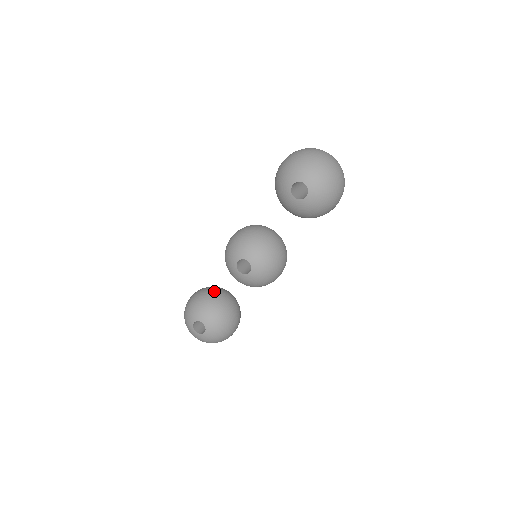
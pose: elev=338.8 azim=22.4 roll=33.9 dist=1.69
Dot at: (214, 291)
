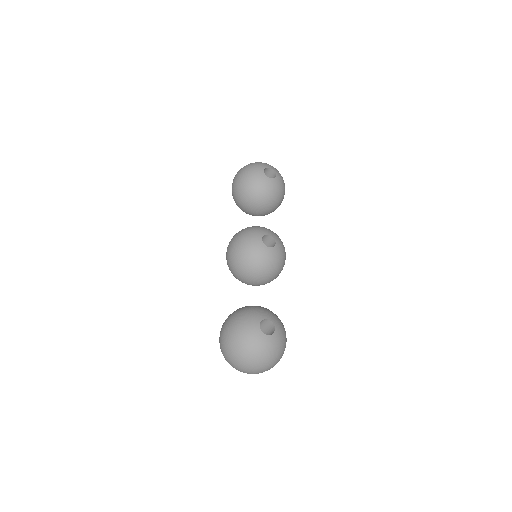
Dot at: occluded
